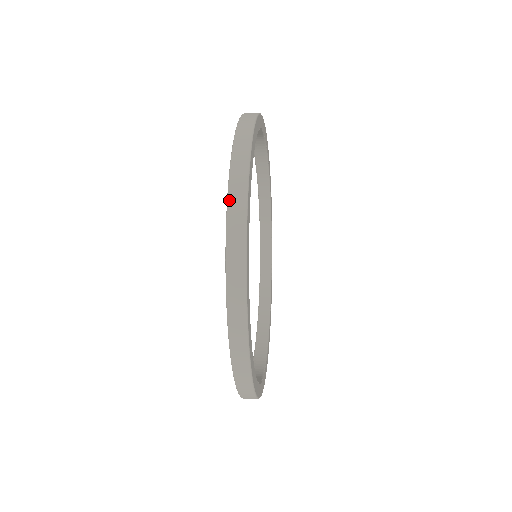
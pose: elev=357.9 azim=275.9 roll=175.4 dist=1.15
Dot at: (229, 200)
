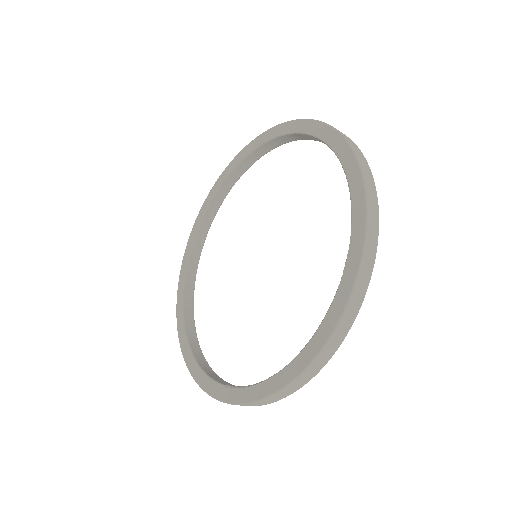
Dot at: (351, 300)
